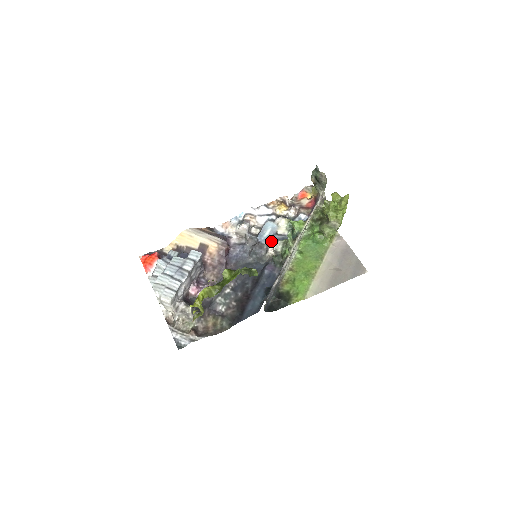
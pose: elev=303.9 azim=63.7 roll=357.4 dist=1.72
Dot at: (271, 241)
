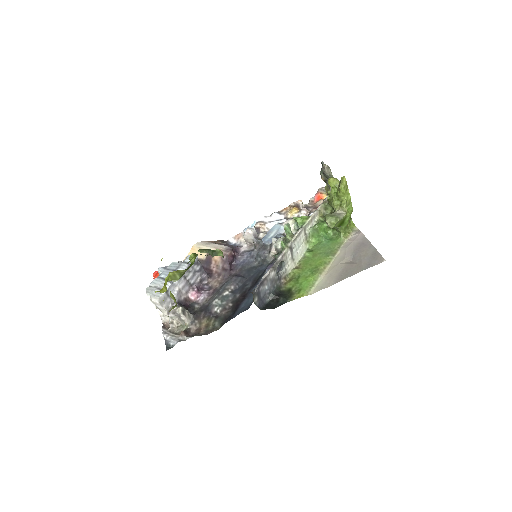
Dot at: (272, 240)
